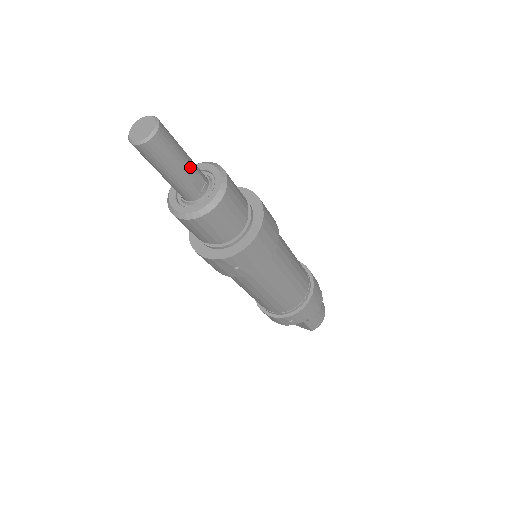
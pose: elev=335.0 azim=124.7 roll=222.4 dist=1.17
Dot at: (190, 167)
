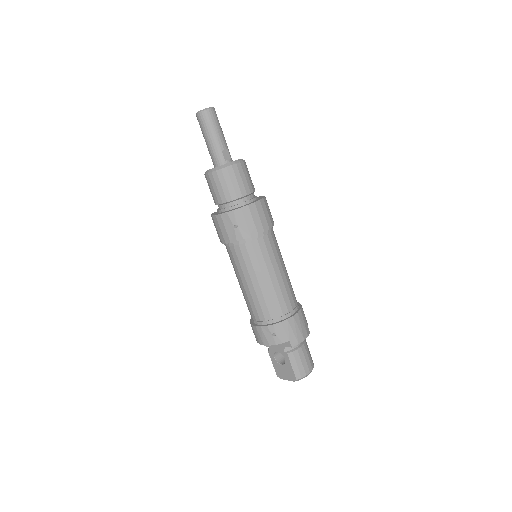
Dot at: (224, 141)
